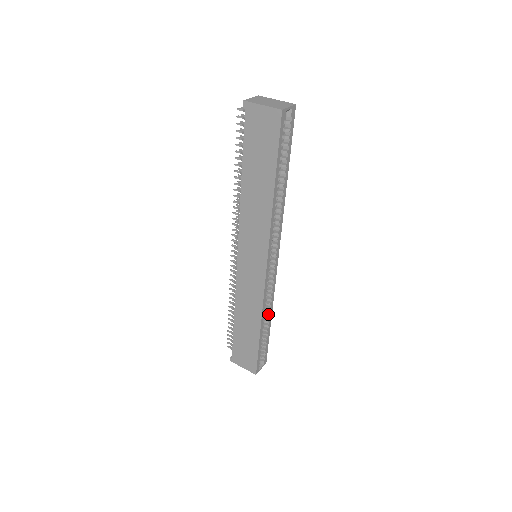
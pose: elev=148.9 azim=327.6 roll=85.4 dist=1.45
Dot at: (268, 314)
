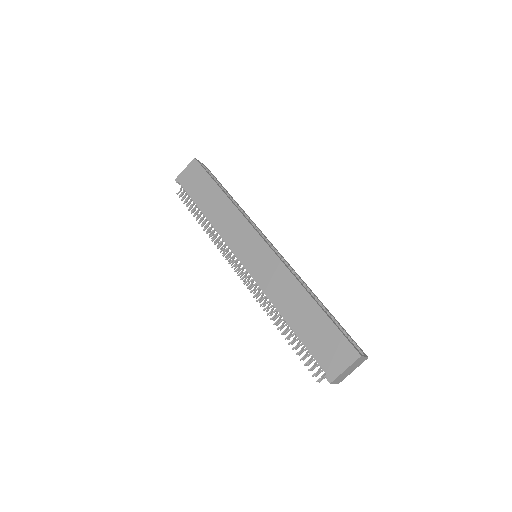
Dot at: occluded
